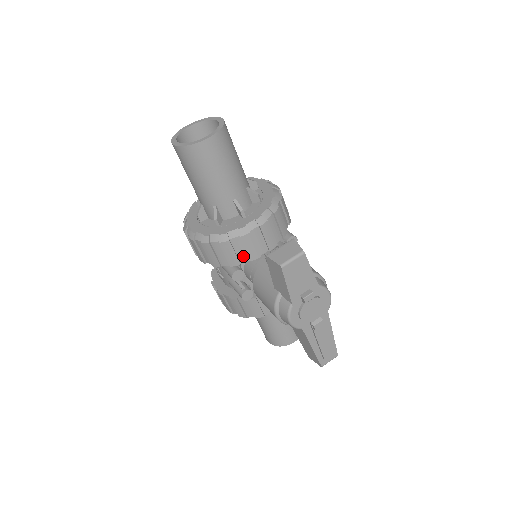
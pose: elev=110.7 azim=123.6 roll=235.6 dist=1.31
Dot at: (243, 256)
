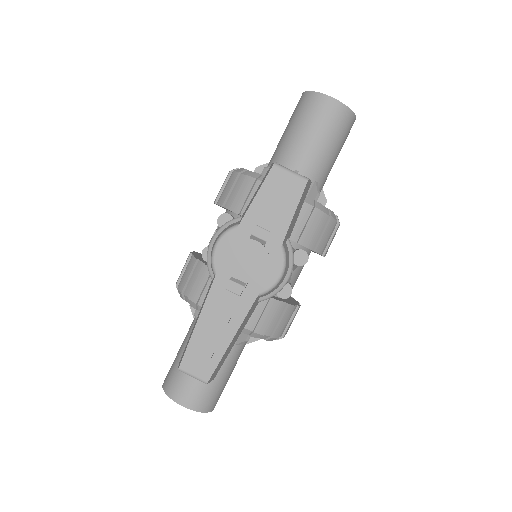
Dot at: occluded
